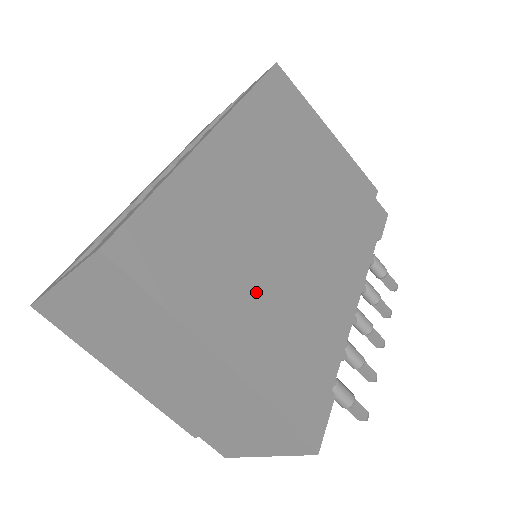
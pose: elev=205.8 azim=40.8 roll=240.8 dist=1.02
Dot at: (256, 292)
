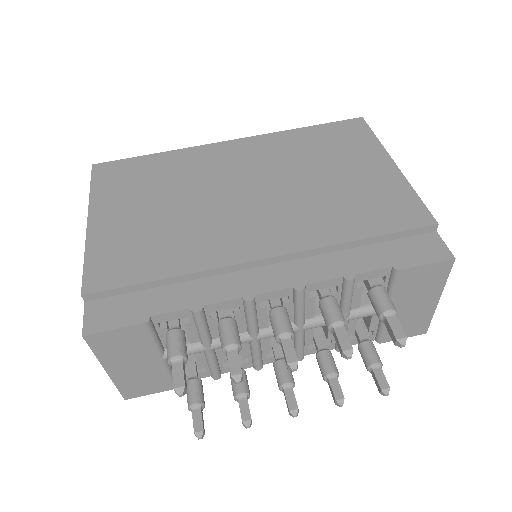
Dot at: (154, 217)
